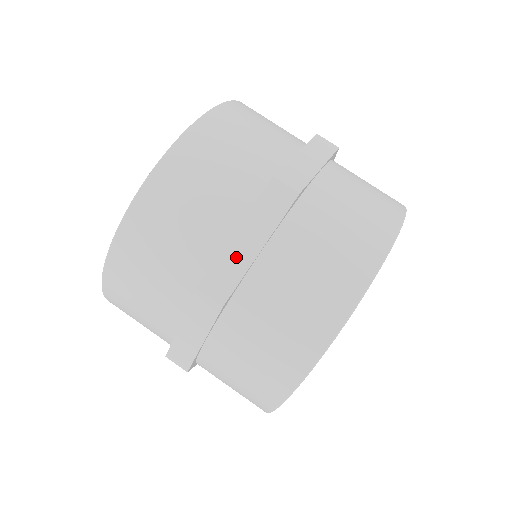
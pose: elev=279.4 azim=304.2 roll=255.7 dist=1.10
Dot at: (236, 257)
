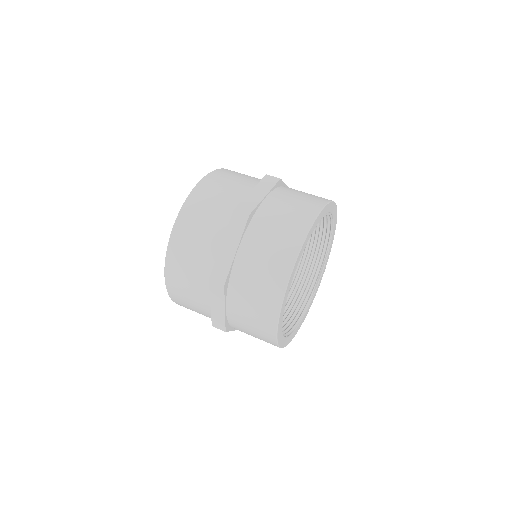
Dot at: occluded
